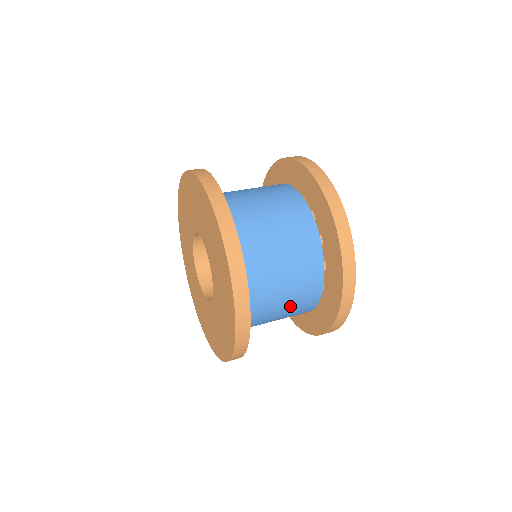
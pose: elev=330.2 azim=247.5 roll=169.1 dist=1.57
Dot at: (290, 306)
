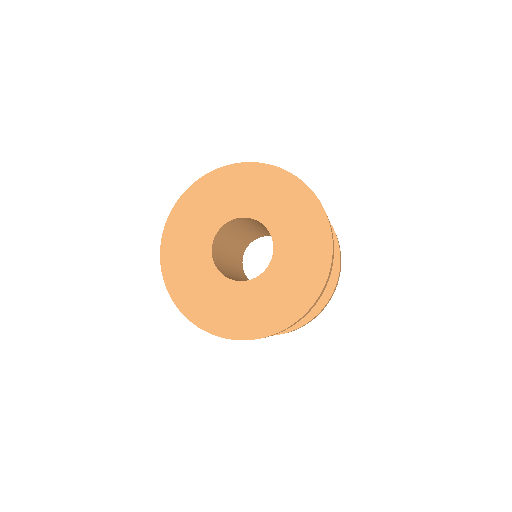
Dot at: occluded
